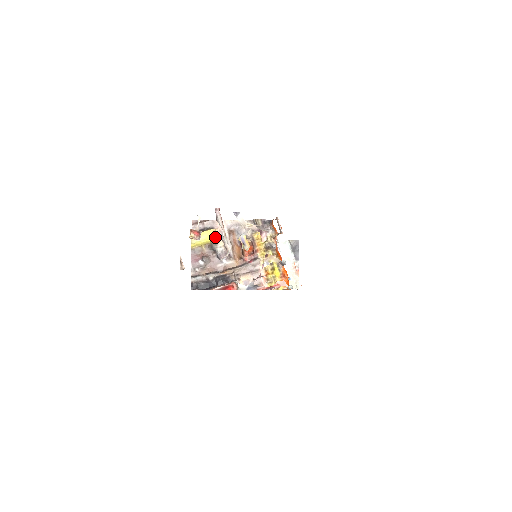
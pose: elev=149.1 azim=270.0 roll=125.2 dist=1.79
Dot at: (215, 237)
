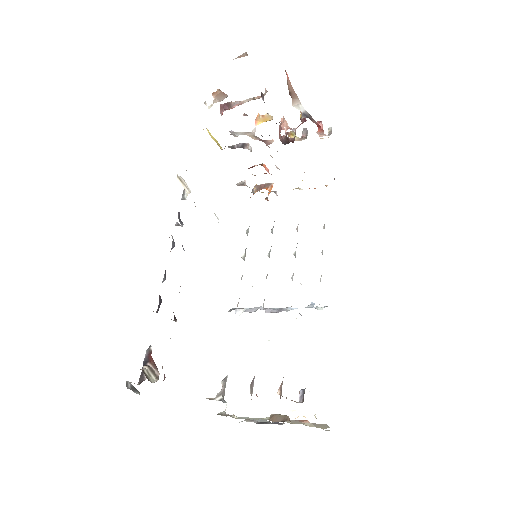
Dot at: occluded
